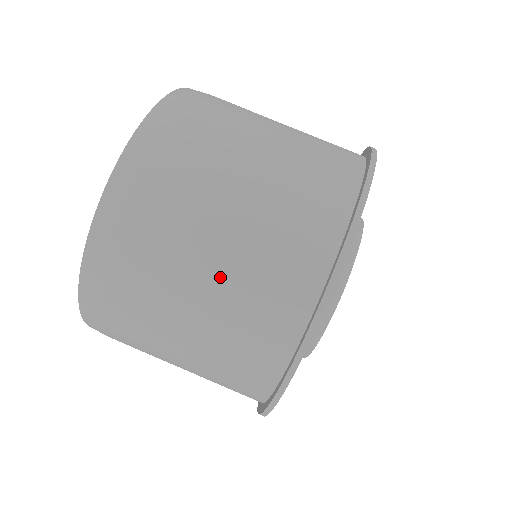
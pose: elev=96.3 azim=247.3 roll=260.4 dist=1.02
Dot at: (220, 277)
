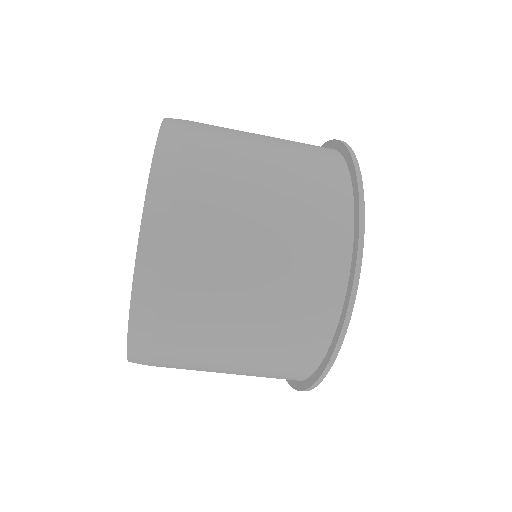
Dot at: (238, 369)
